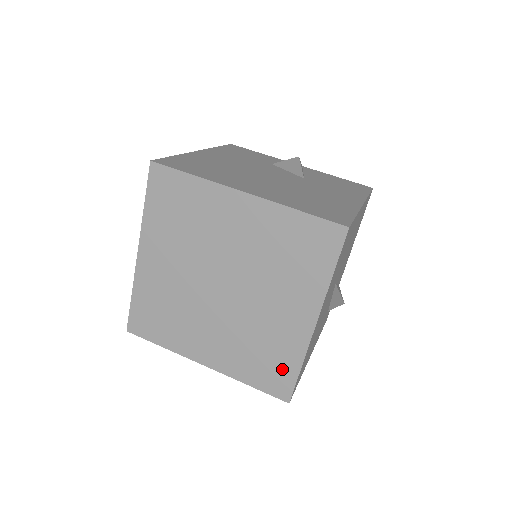
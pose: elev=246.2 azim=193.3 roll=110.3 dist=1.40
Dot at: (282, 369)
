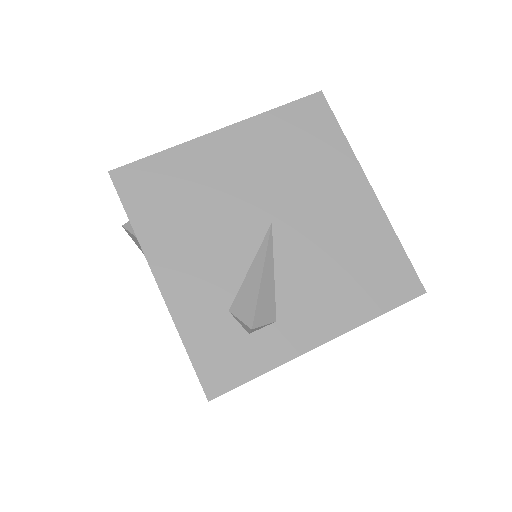
Dot at: occluded
